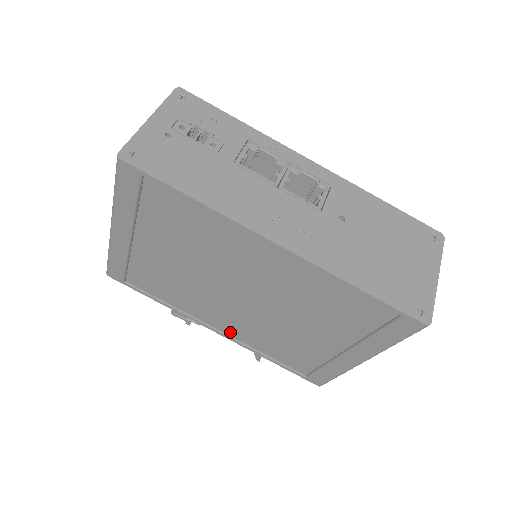
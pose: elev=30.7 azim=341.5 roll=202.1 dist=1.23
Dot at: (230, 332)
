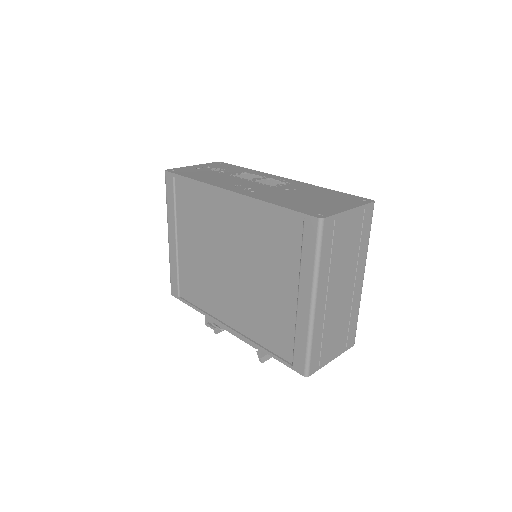
Dot at: (237, 325)
